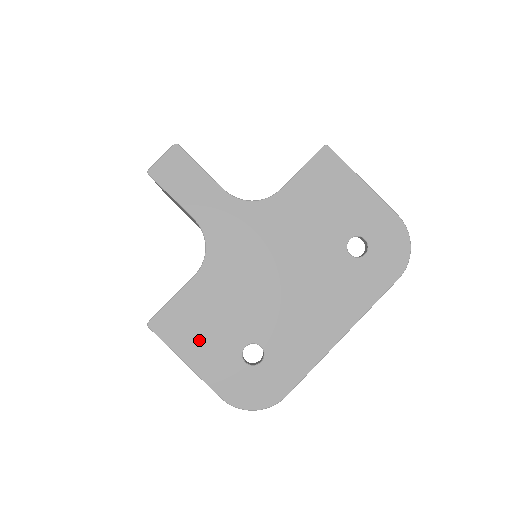
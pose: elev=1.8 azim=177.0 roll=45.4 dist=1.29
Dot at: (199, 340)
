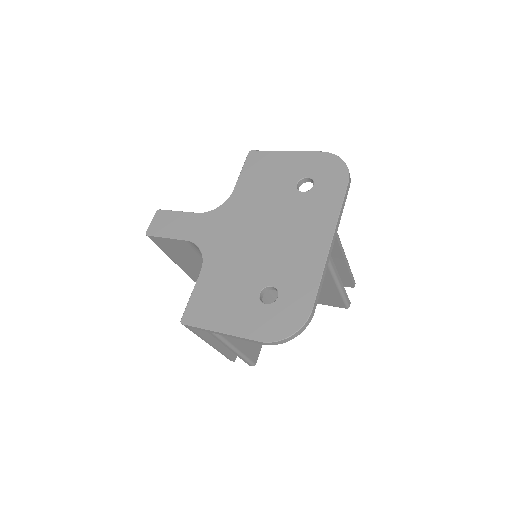
Dot at: (223, 310)
